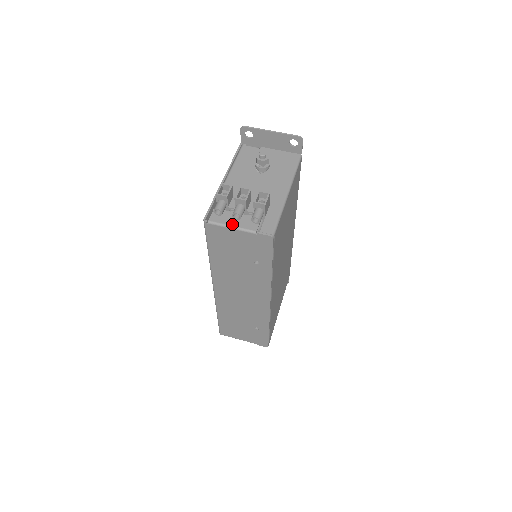
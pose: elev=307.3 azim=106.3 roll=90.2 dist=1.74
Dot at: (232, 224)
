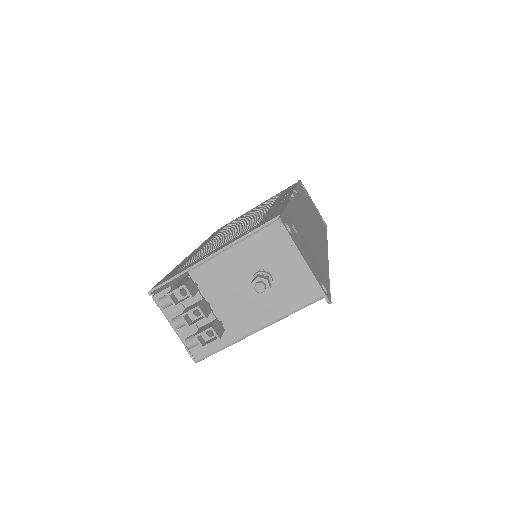
Dot at: (171, 320)
